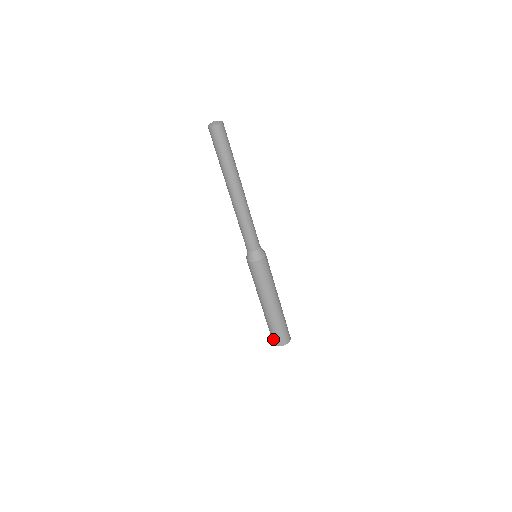
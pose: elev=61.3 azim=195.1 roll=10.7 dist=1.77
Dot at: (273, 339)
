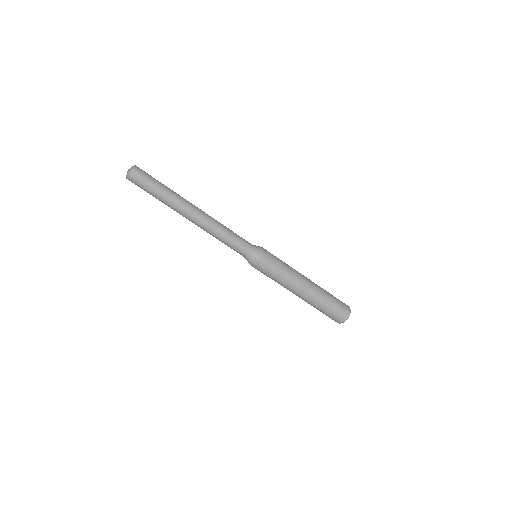
Dot at: (335, 319)
